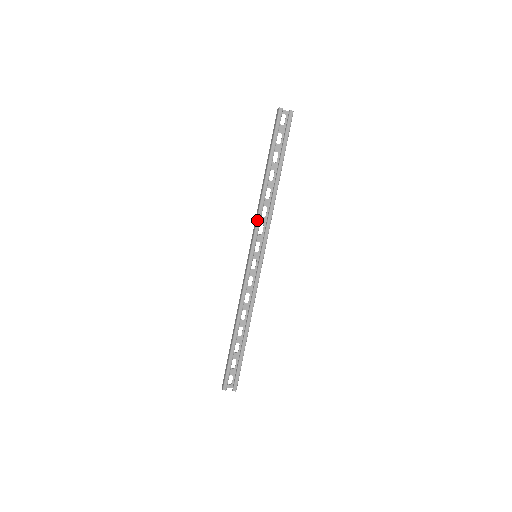
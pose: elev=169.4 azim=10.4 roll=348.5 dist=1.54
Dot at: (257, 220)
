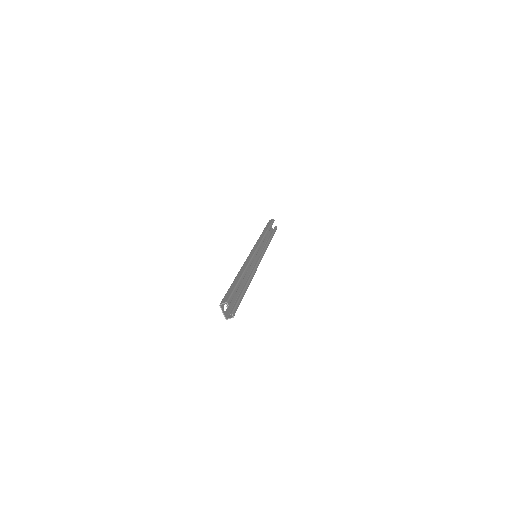
Dot at: (262, 240)
